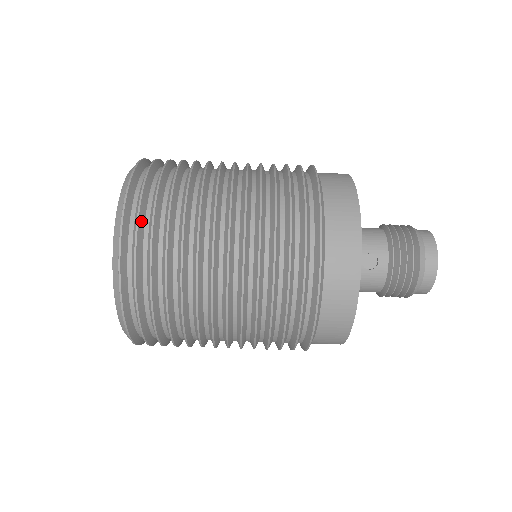
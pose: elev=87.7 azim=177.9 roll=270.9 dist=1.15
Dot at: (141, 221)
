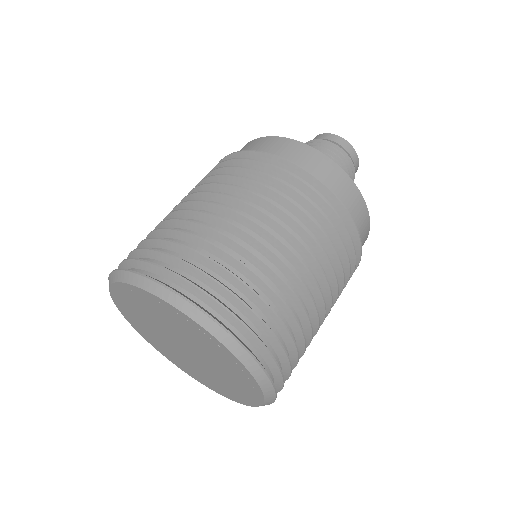
Dot at: (278, 365)
